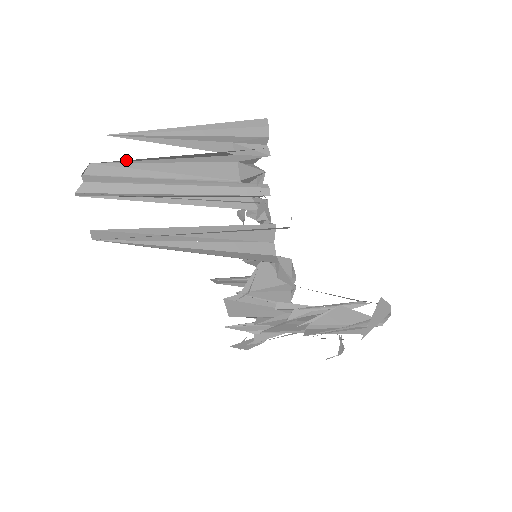
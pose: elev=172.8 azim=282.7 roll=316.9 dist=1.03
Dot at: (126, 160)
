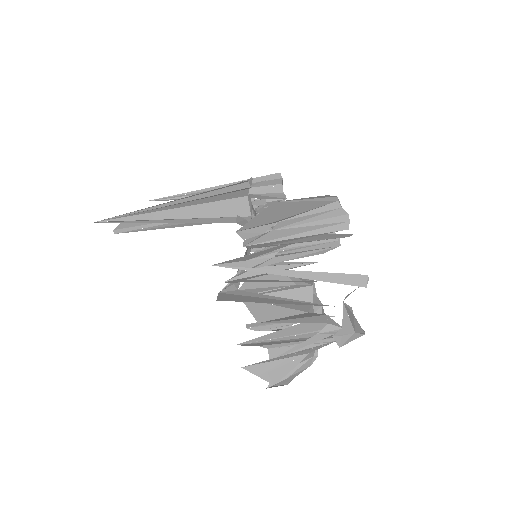
Dot at: occluded
